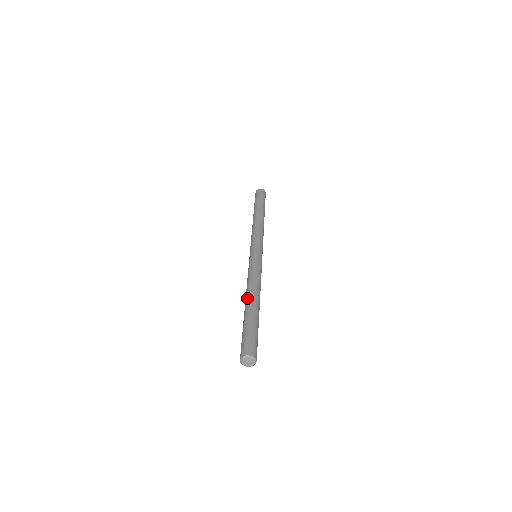
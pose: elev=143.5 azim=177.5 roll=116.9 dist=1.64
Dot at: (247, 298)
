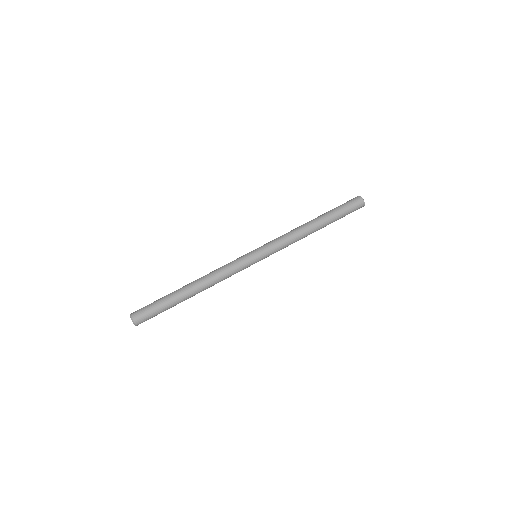
Dot at: occluded
